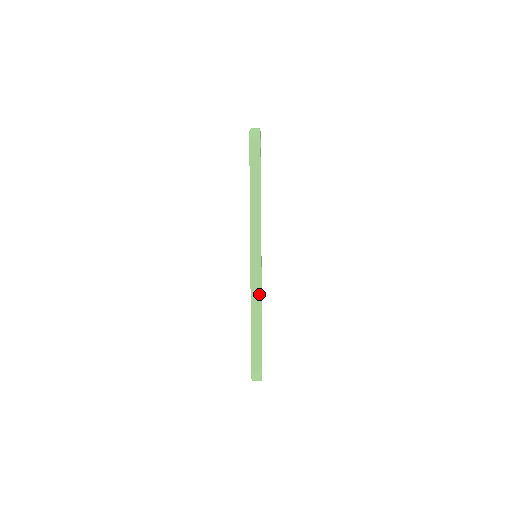
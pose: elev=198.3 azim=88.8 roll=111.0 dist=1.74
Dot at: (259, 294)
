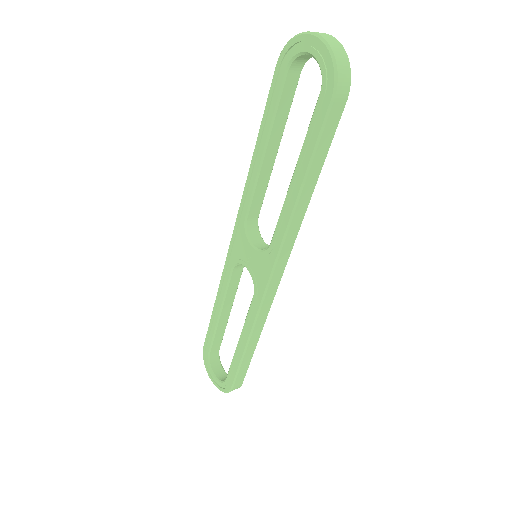
Dot at: (265, 318)
